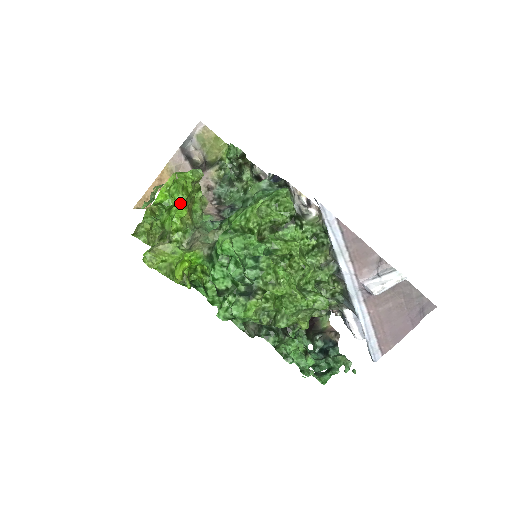
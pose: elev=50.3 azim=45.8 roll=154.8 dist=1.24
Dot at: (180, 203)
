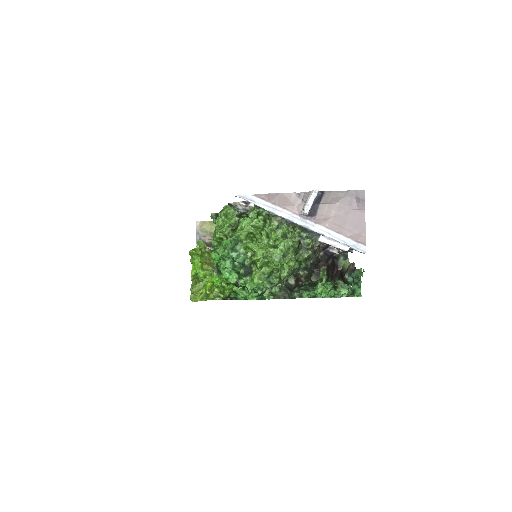
Dot at: occluded
